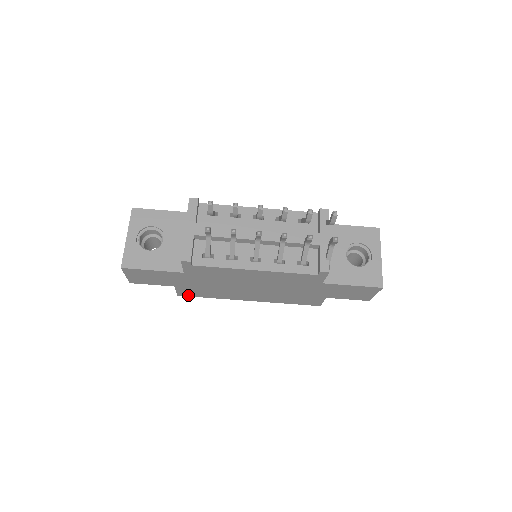
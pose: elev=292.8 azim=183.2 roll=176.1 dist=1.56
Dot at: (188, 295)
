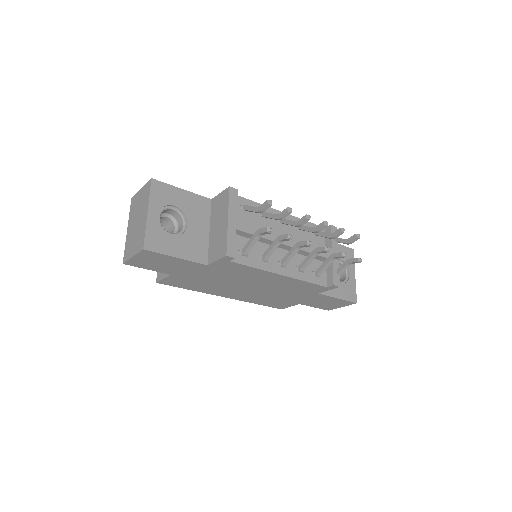
Dot at: (169, 284)
